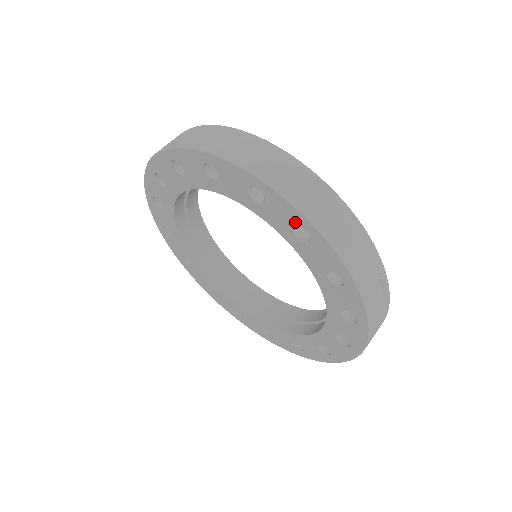
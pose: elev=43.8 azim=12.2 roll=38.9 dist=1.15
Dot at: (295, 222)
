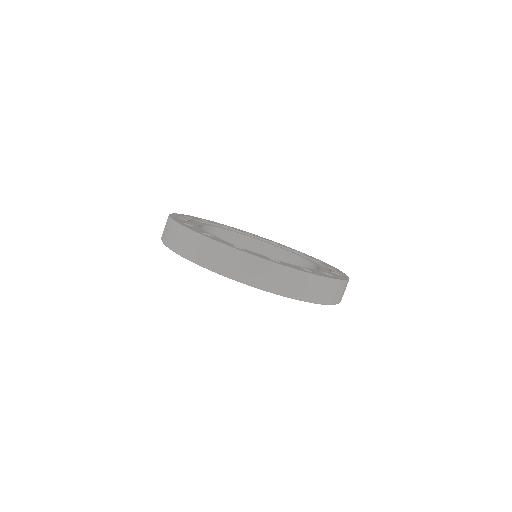
Dot at: occluded
